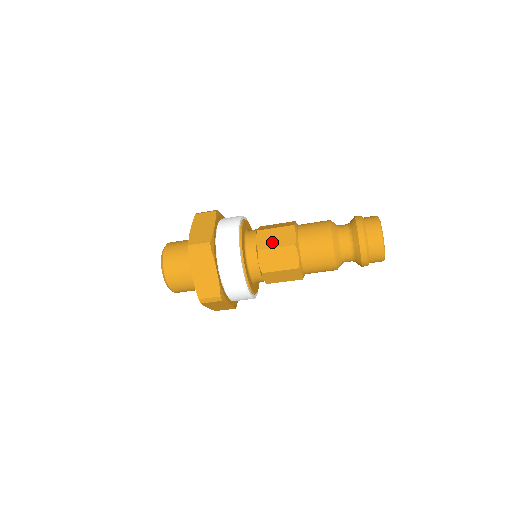
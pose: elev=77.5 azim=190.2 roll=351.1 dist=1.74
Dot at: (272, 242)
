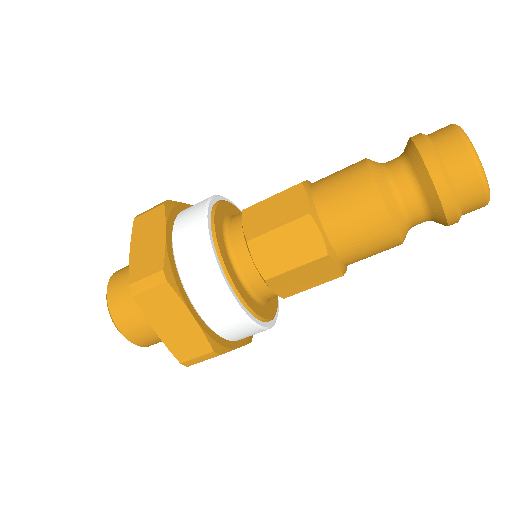
Dot at: occluded
